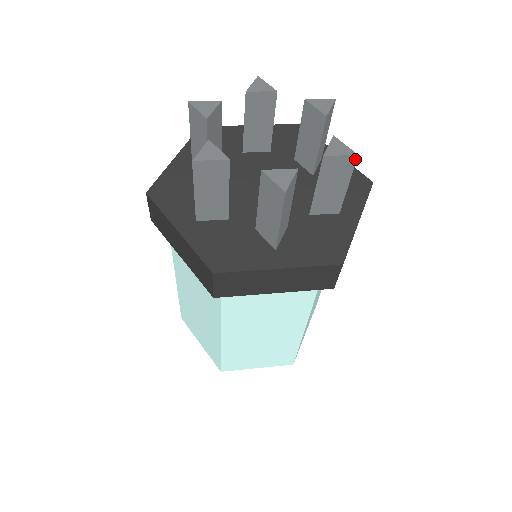
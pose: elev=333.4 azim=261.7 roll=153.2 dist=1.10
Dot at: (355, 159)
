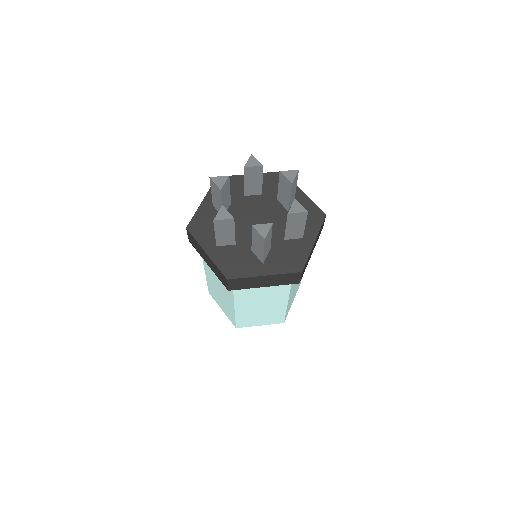
Dot at: (307, 214)
